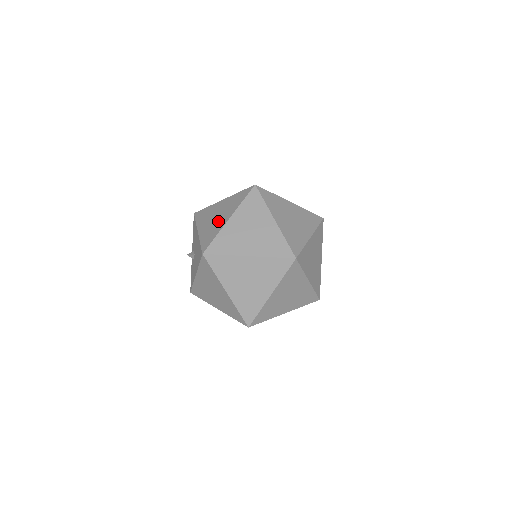
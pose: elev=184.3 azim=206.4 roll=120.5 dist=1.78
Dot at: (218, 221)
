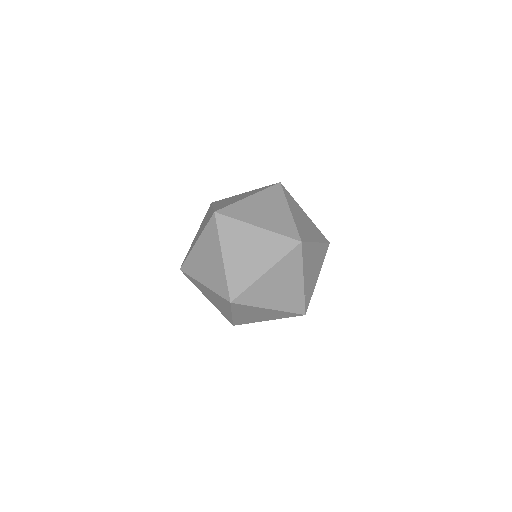
Dot at: occluded
